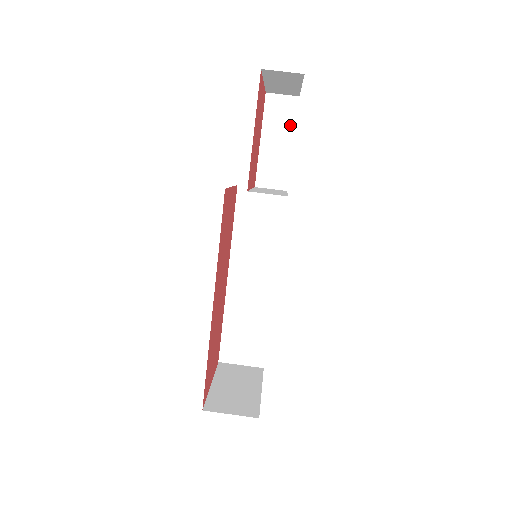
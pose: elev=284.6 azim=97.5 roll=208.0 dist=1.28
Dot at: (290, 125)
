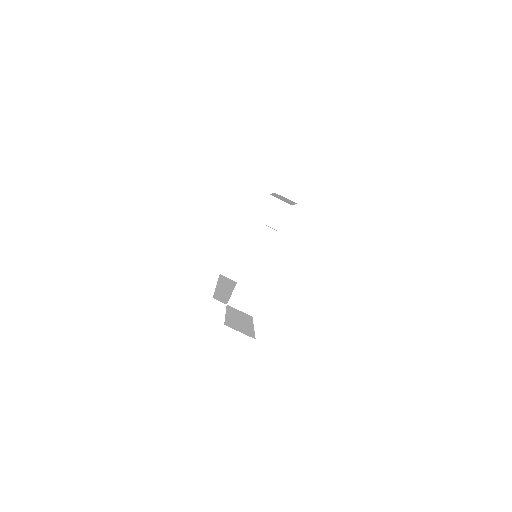
Dot at: occluded
